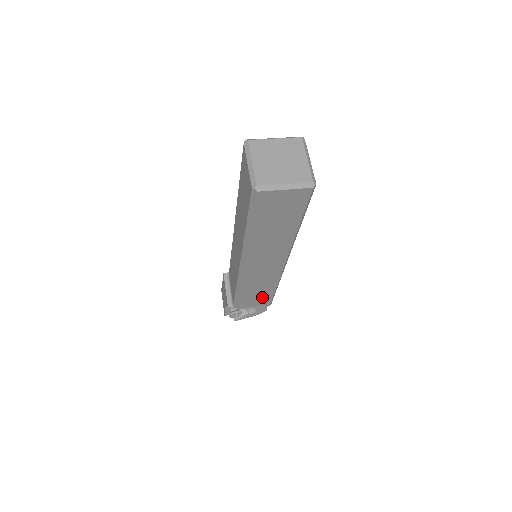
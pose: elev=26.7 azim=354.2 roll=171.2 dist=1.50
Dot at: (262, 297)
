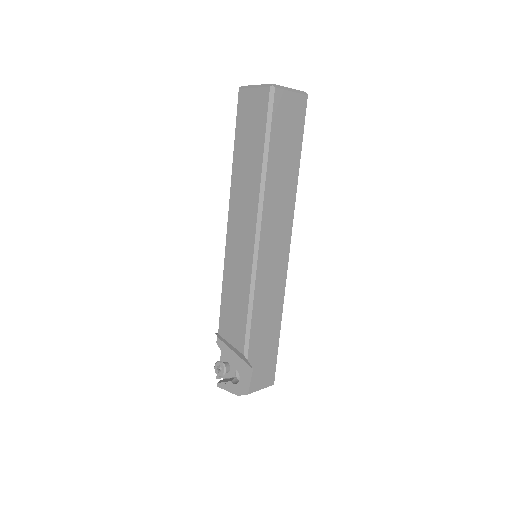
Dot at: (238, 320)
